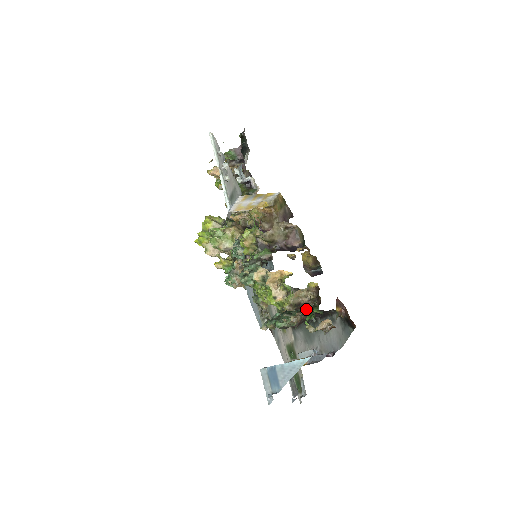
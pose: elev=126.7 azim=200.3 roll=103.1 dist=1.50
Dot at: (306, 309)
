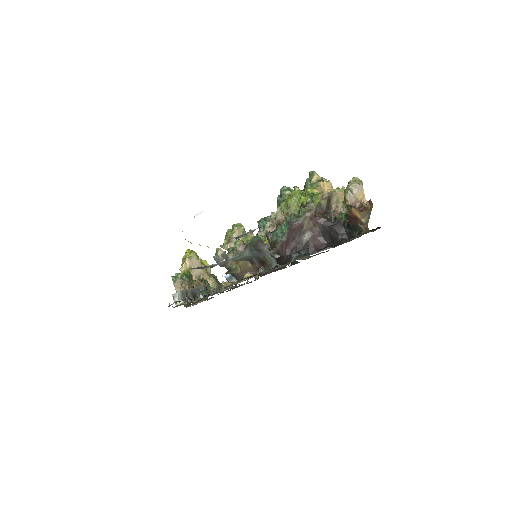
Dot at: (329, 217)
